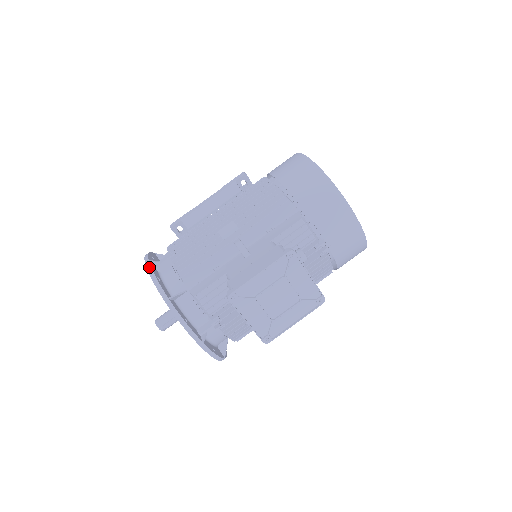
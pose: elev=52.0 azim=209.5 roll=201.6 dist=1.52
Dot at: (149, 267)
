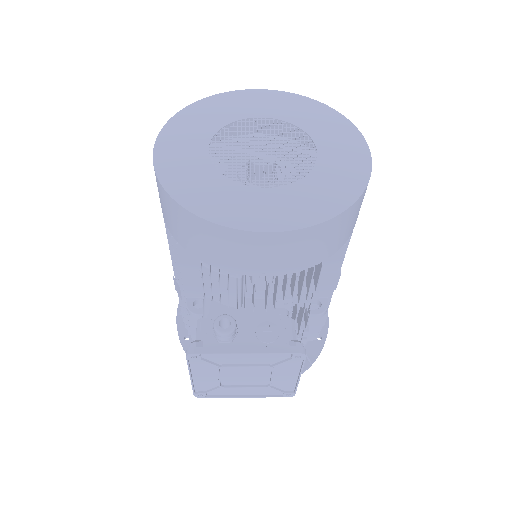
Dot at: occluded
